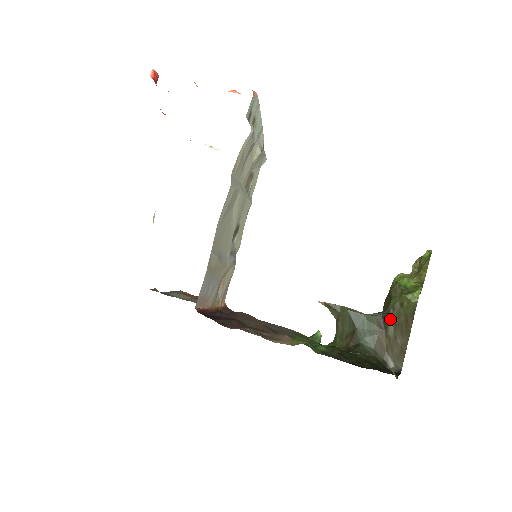
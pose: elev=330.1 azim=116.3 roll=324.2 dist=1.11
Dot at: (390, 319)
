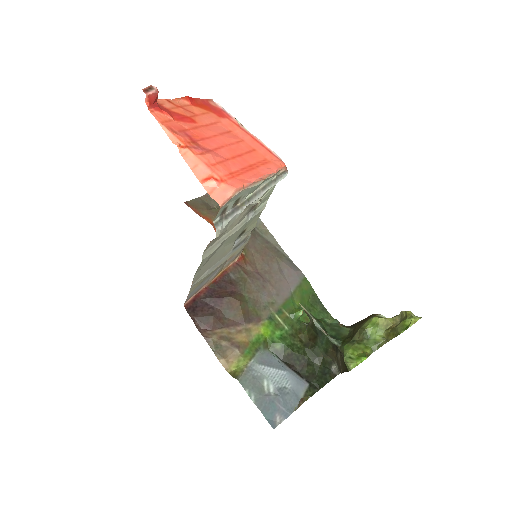
Dot at: (339, 353)
